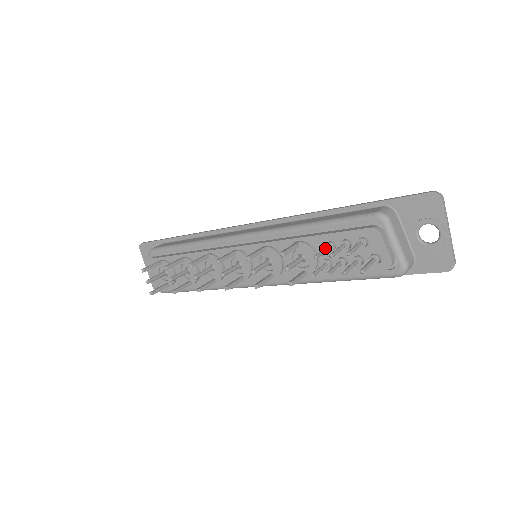
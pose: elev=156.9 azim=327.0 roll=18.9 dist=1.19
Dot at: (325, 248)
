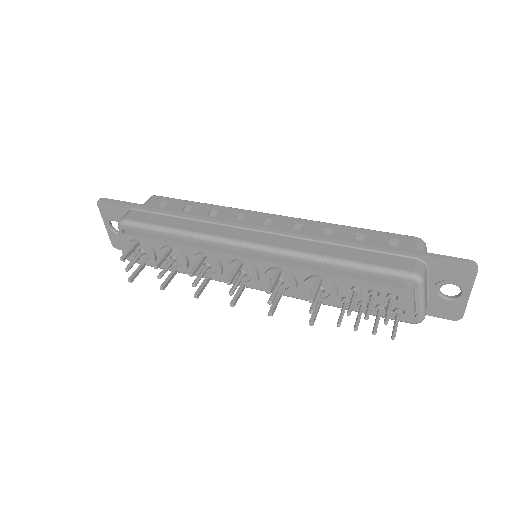
Dot at: (354, 297)
